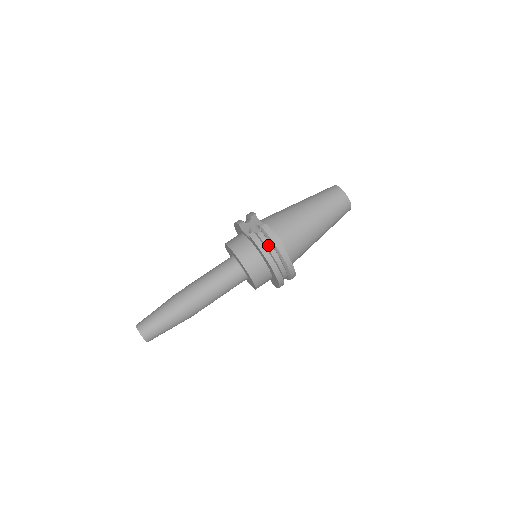
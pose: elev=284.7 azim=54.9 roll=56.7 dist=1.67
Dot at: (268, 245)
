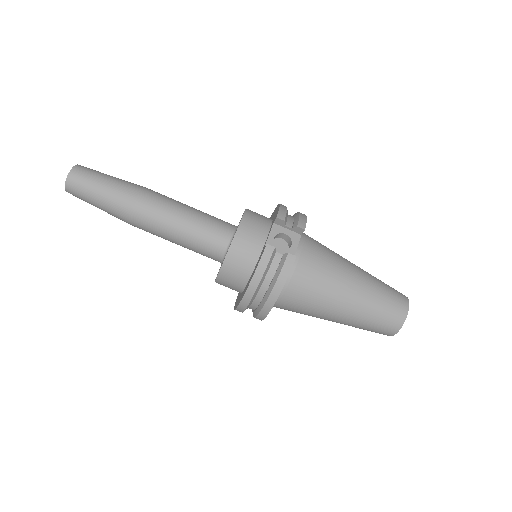
Dot at: (270, 275)
